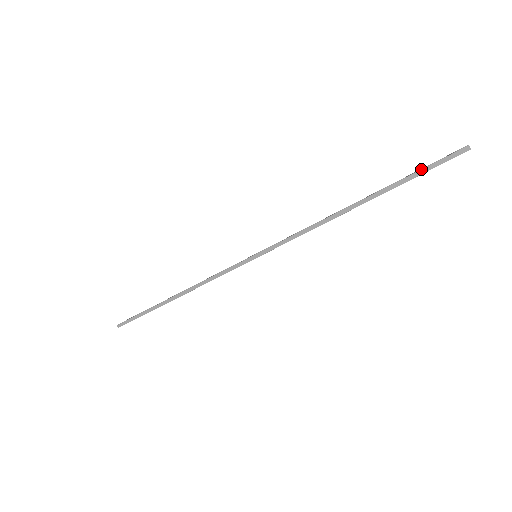
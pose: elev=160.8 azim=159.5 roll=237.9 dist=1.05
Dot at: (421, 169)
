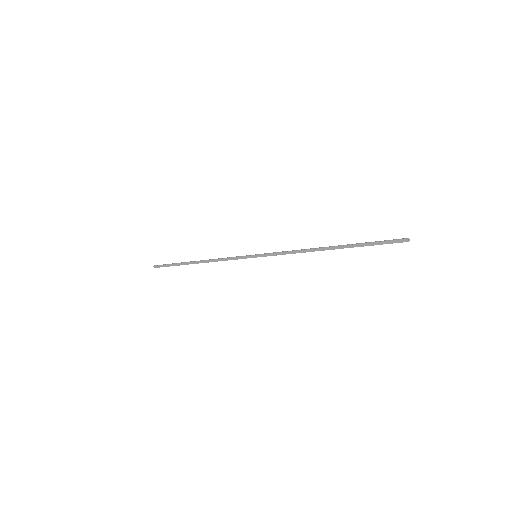
Dot at: (375, 242)
